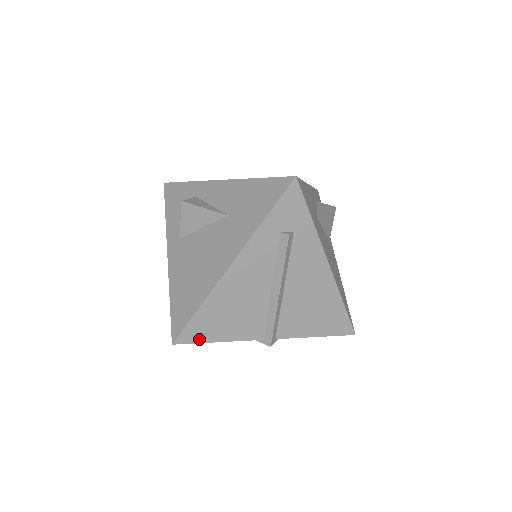
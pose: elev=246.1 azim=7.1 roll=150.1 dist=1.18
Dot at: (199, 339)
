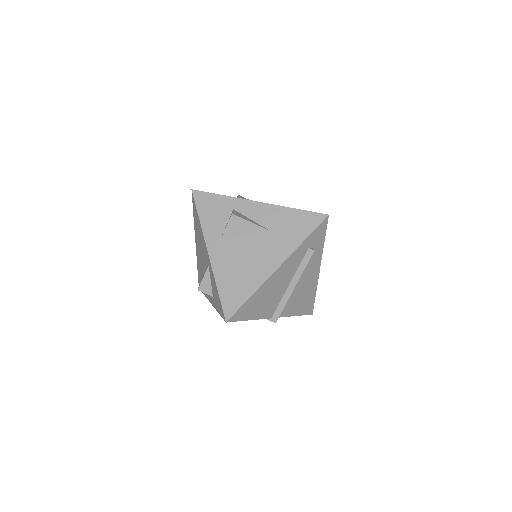
Dot at: (241, 318)
